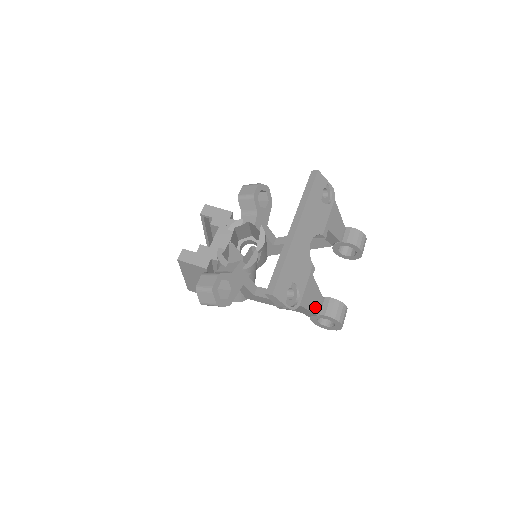
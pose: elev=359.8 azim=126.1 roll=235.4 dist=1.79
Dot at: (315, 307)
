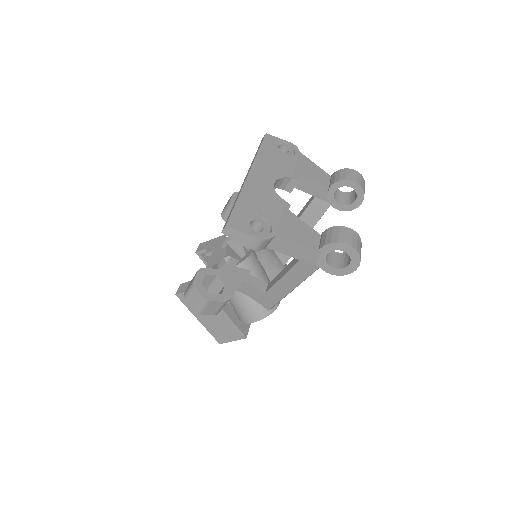
Dot at: (308, 242)
